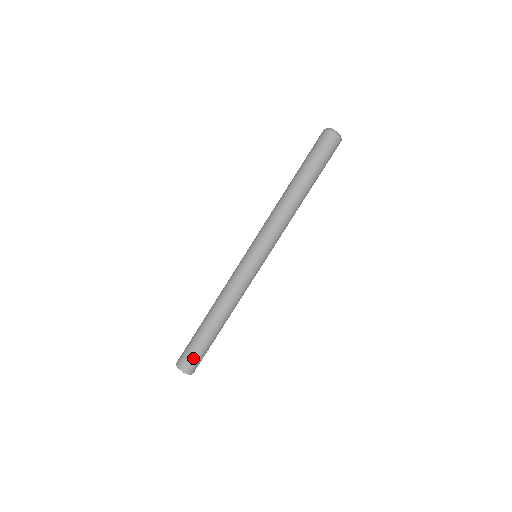
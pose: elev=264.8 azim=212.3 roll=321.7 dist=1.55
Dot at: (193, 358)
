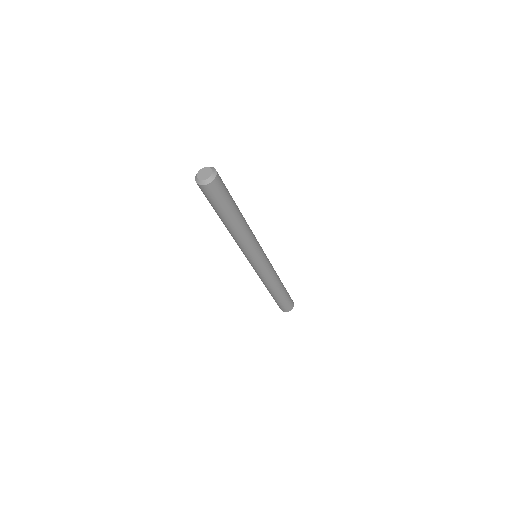
Dot at: (286, 306)
